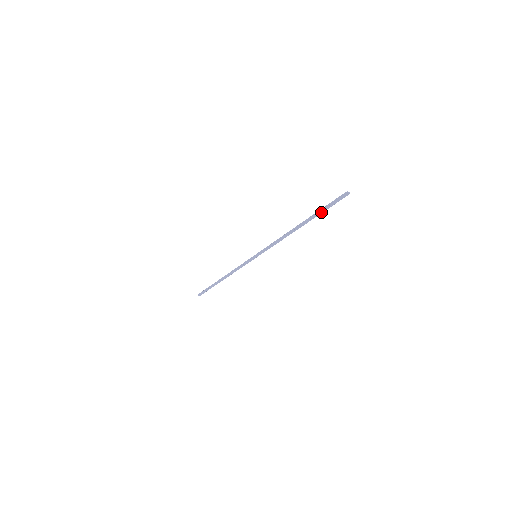
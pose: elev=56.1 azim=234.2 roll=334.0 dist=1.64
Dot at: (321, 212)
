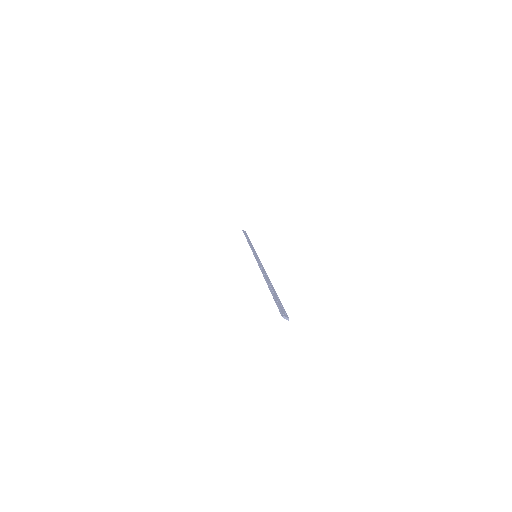
Dot at: (275, 296)
